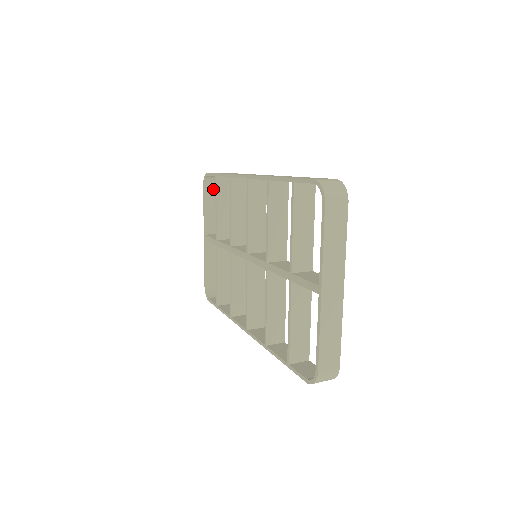
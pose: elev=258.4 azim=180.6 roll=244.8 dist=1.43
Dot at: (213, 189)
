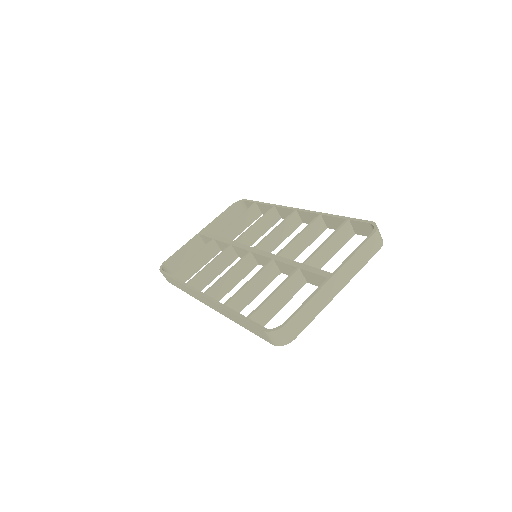
Dot at: (235, 213)
